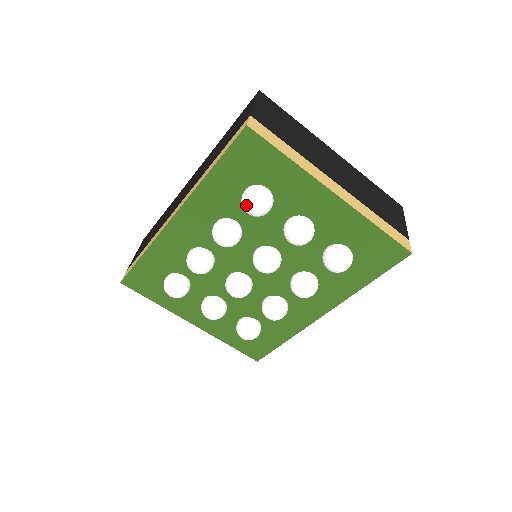
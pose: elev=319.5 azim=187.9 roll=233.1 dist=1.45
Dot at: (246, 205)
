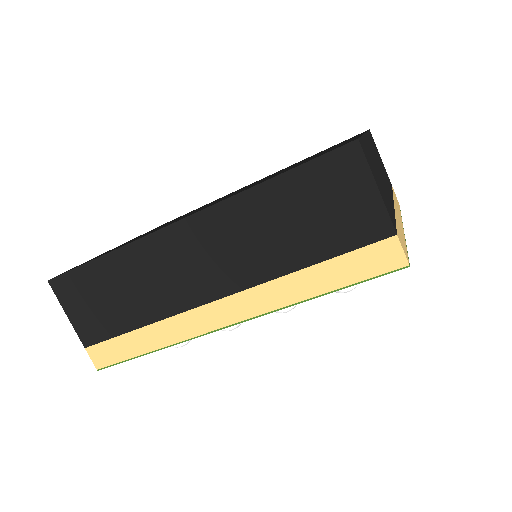
Dot at: occluded
